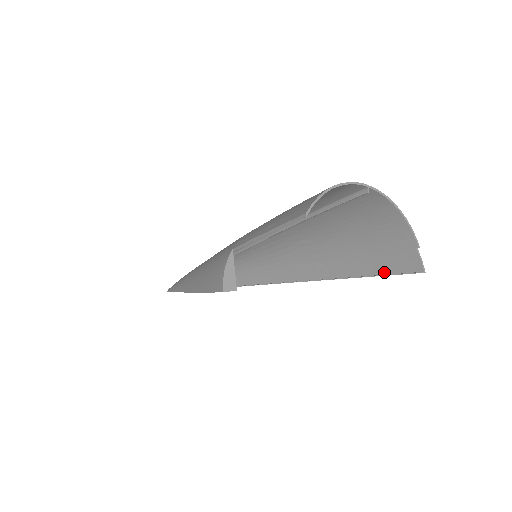
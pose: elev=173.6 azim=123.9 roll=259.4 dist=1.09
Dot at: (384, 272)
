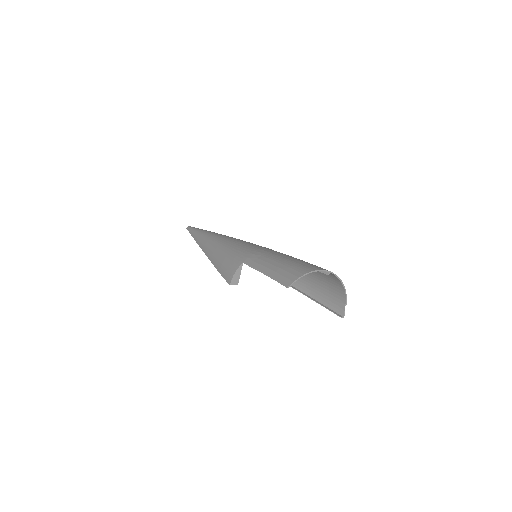
Dot at: (325, 304)
